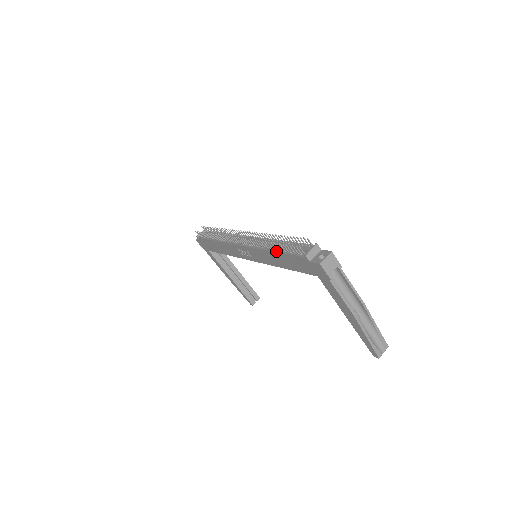
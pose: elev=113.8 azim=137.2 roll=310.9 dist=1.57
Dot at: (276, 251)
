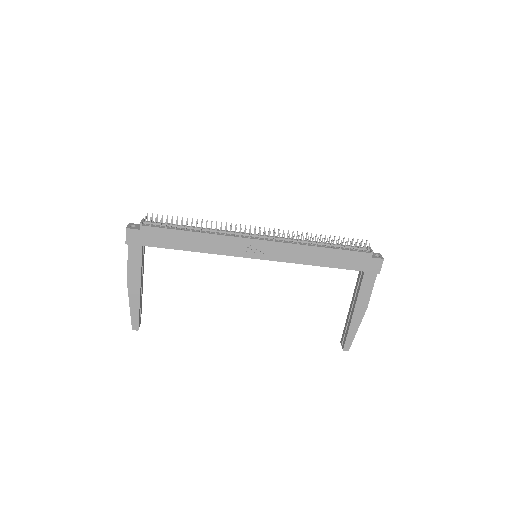
Dot at: (329, 247)
